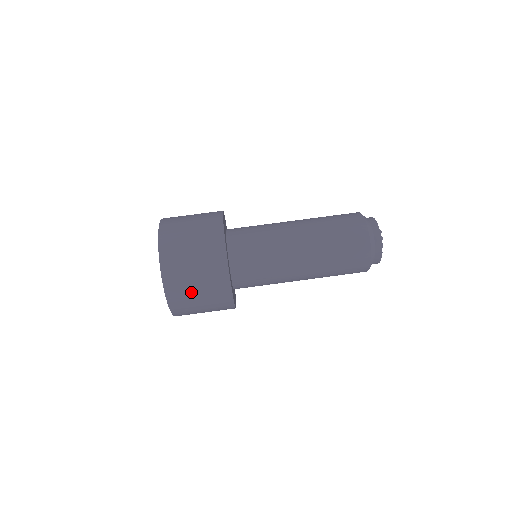
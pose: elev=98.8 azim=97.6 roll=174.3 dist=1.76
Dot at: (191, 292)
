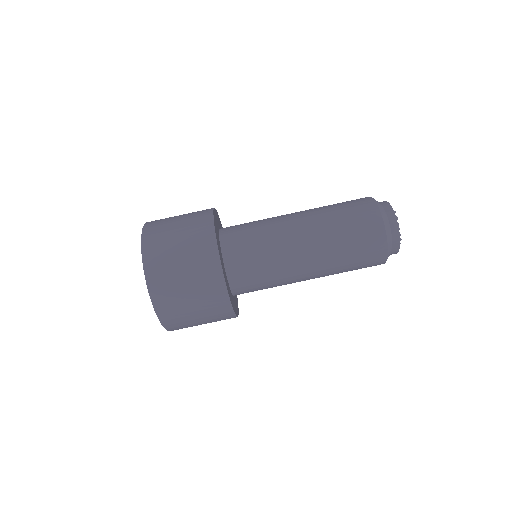
Dot at: (177, 285)
